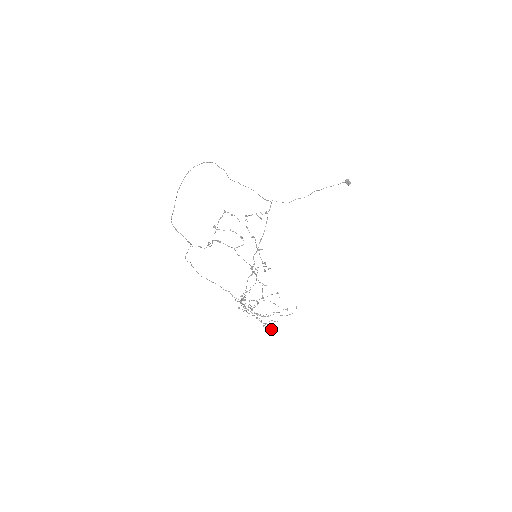
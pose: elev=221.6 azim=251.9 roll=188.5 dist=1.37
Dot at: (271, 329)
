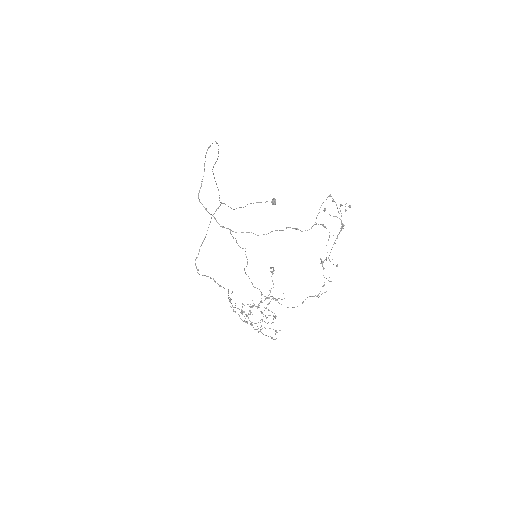
Dot at: occluded
